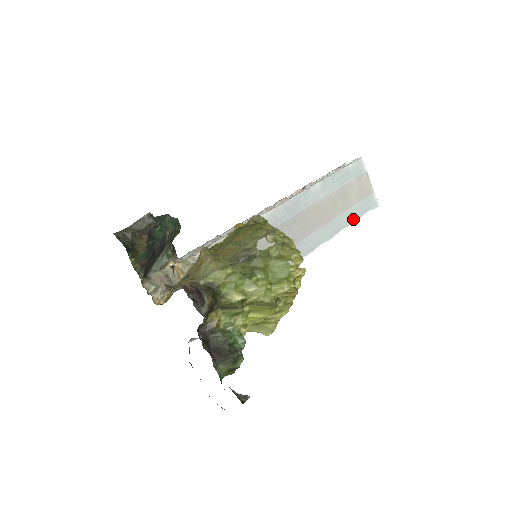
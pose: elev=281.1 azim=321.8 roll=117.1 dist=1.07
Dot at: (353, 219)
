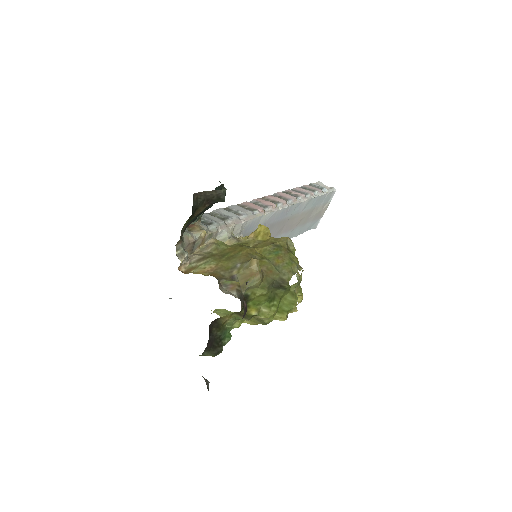
Dot at: (300, 233)
